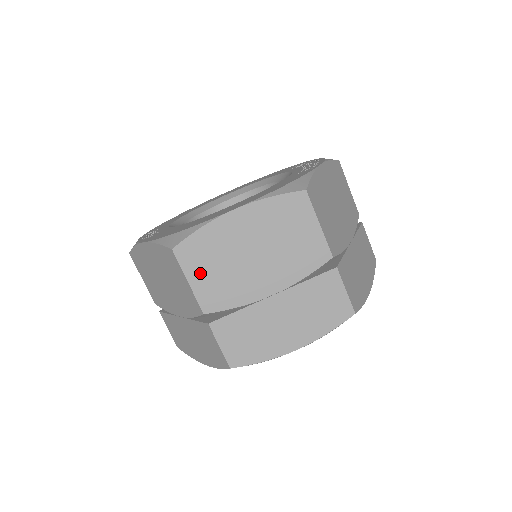
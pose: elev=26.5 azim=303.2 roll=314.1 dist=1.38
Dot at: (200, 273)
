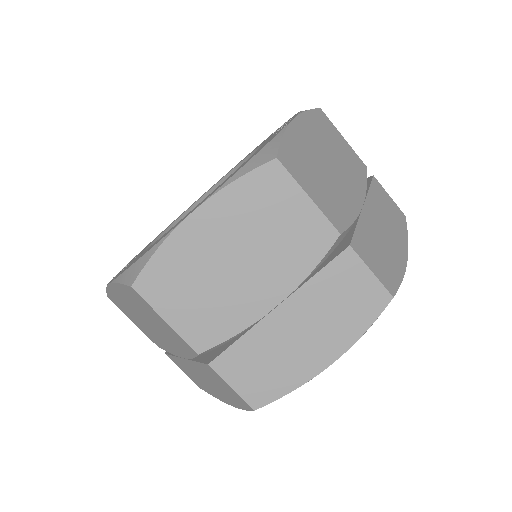
Dot at: (176, 306)
